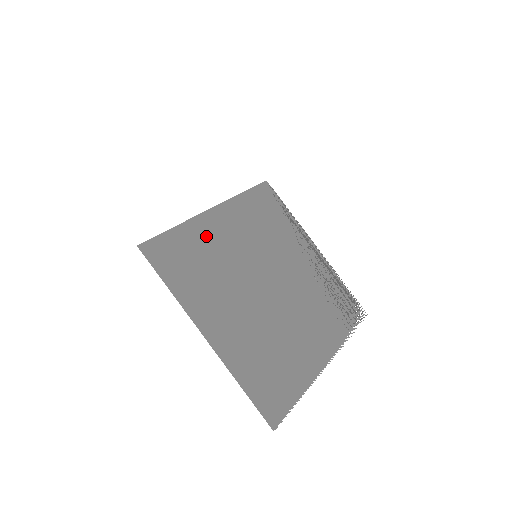
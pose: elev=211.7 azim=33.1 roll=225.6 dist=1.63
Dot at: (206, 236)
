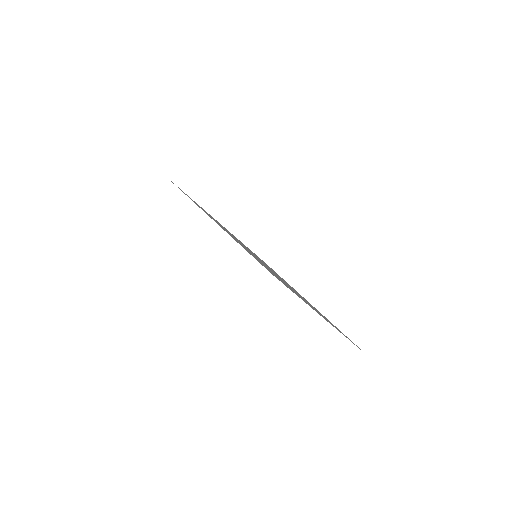
Dot at: occluded
